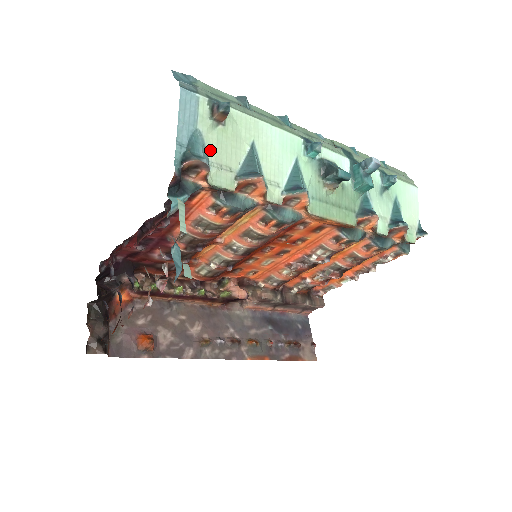
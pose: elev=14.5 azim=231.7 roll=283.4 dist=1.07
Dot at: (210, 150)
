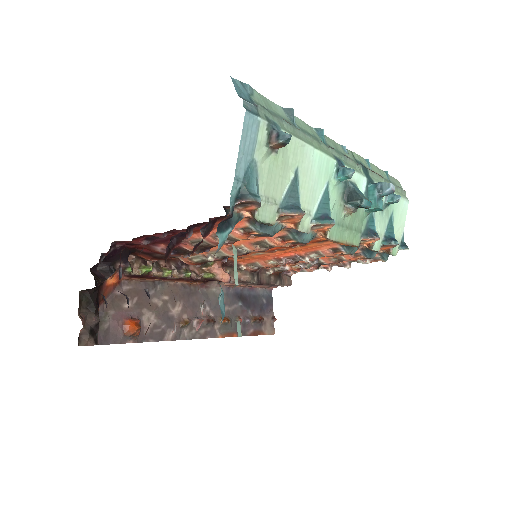
Dot at: (261, 182)
